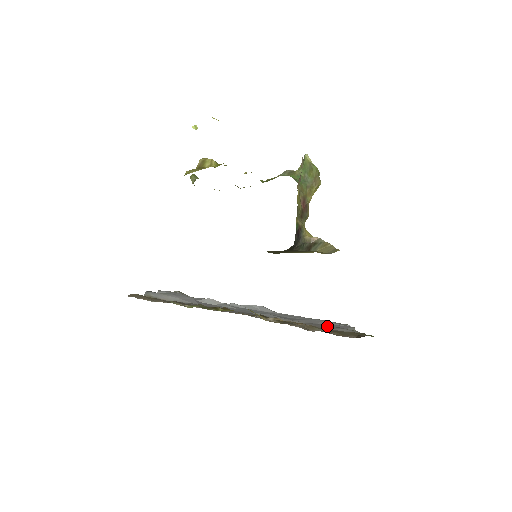
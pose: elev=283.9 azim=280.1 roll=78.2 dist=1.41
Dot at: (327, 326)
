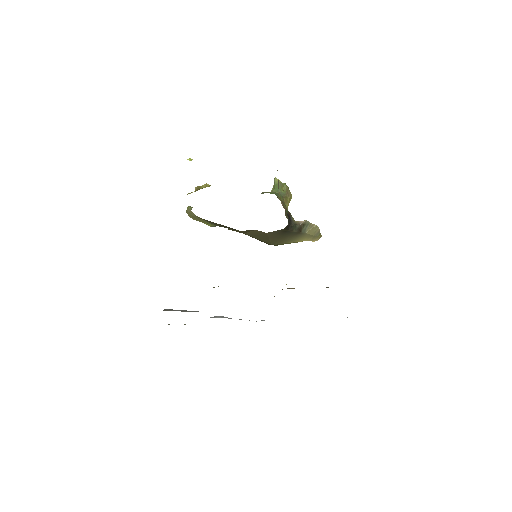
Dot at: occluded
